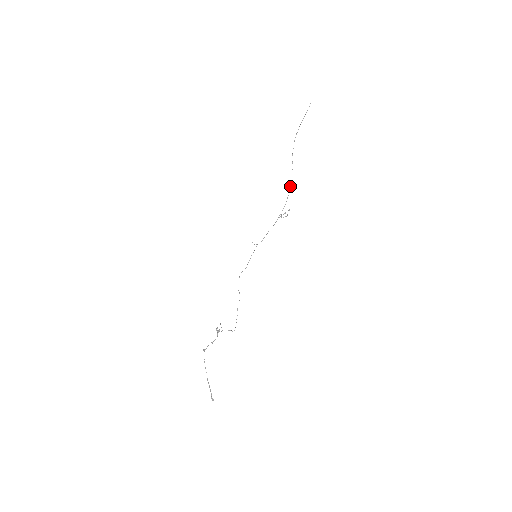
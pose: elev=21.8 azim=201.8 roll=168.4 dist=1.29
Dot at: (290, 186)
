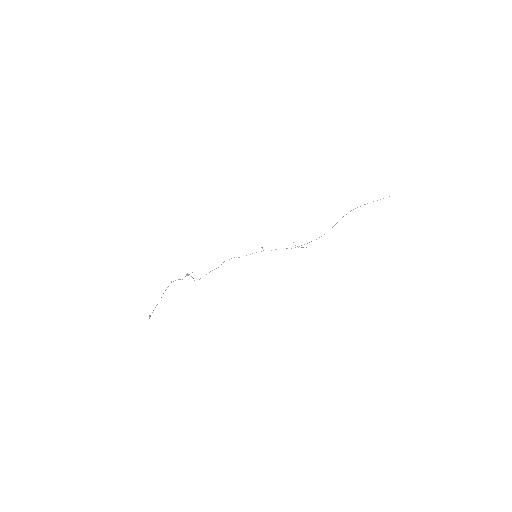
Dot at: occluded
